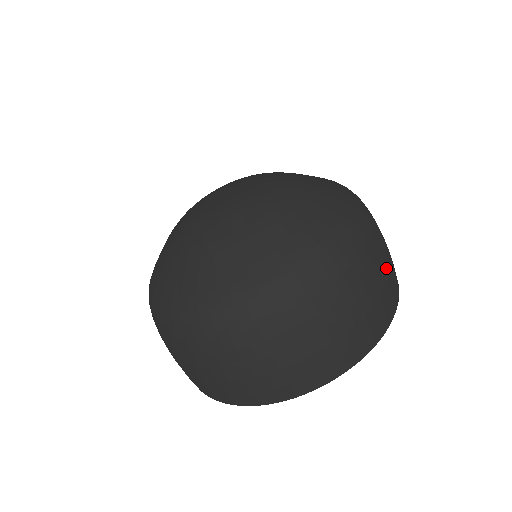
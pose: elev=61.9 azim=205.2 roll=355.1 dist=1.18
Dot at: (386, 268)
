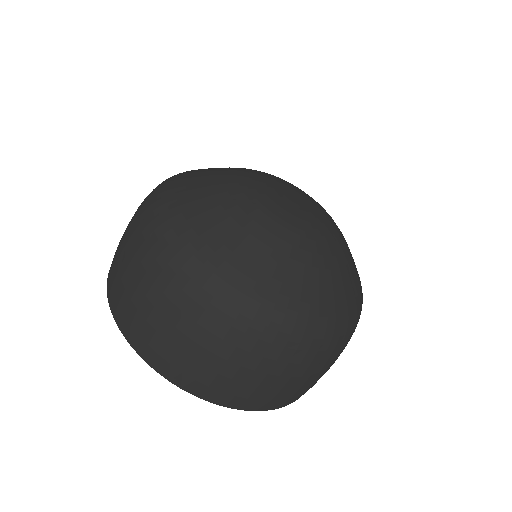
Dot at: (269, 382)
